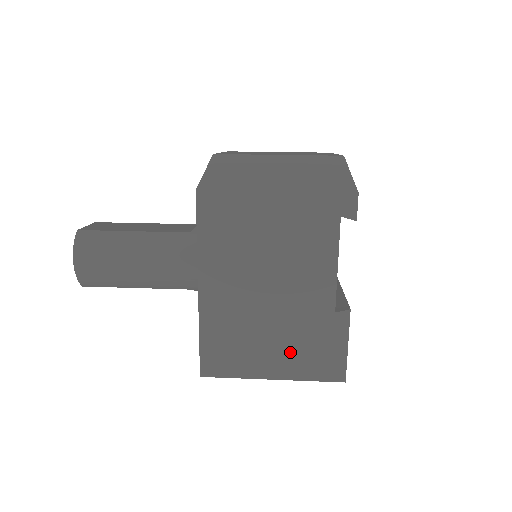
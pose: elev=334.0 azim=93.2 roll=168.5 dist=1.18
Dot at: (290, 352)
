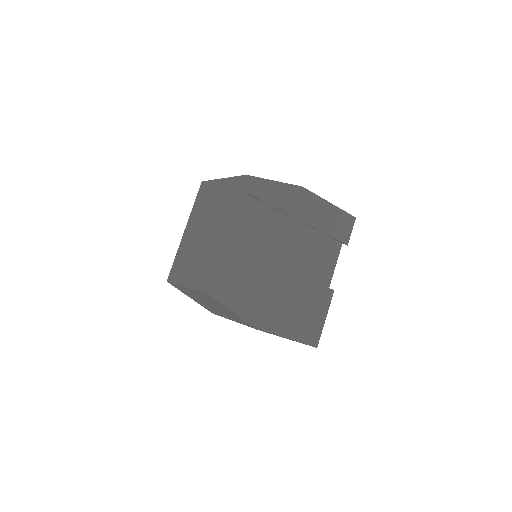
Dot at: (196, 269)
